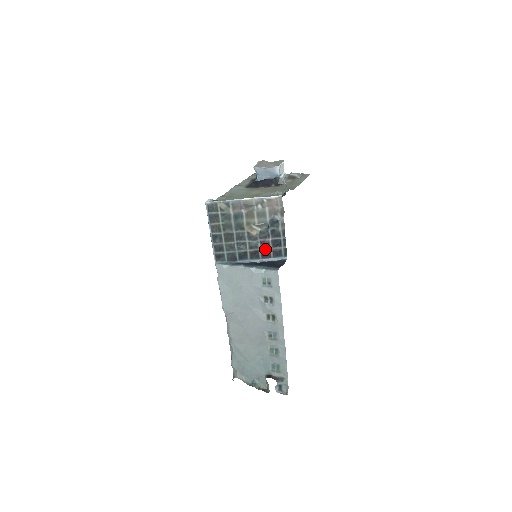
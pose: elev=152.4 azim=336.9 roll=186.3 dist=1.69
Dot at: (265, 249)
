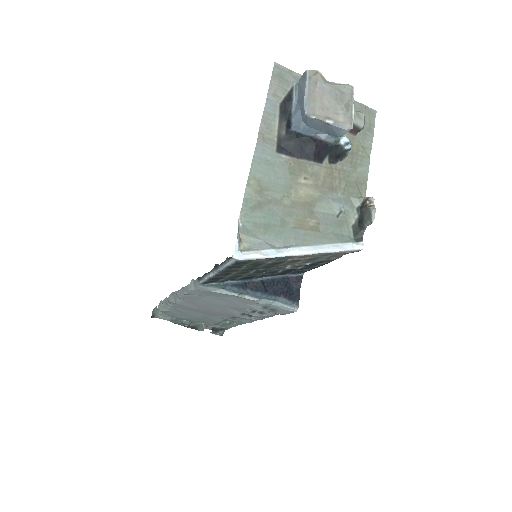
Dot at: (284, 272)
